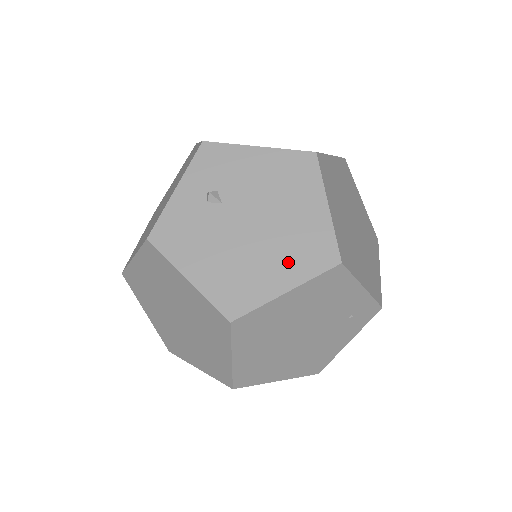
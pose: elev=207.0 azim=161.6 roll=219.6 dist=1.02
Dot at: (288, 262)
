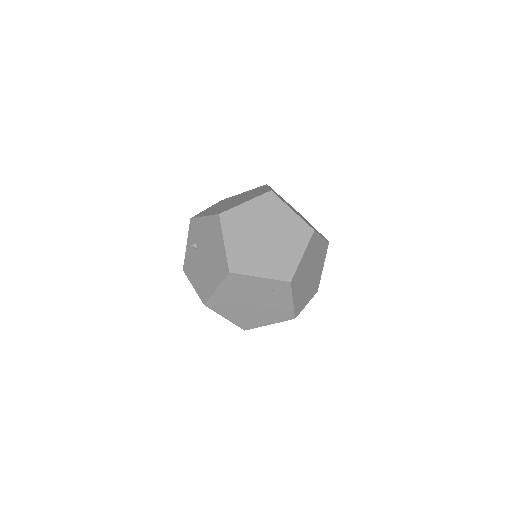
Dot at: (215, 275)
